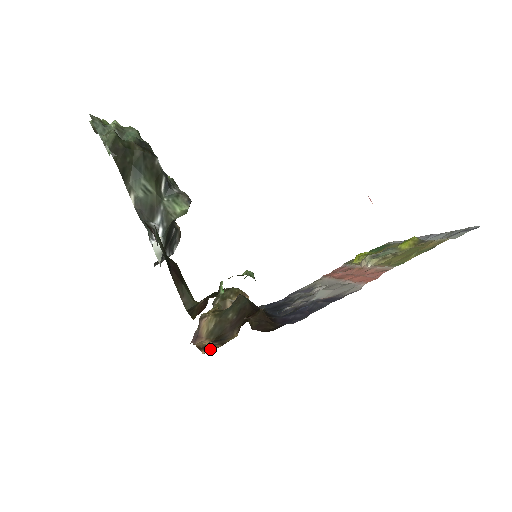
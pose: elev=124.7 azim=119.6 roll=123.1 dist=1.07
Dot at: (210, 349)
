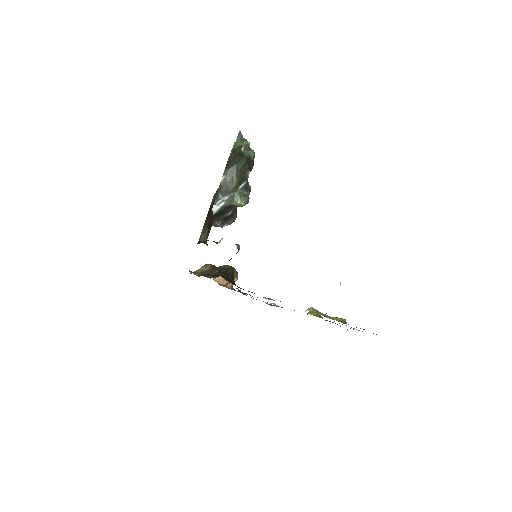
Dot at: occluded
